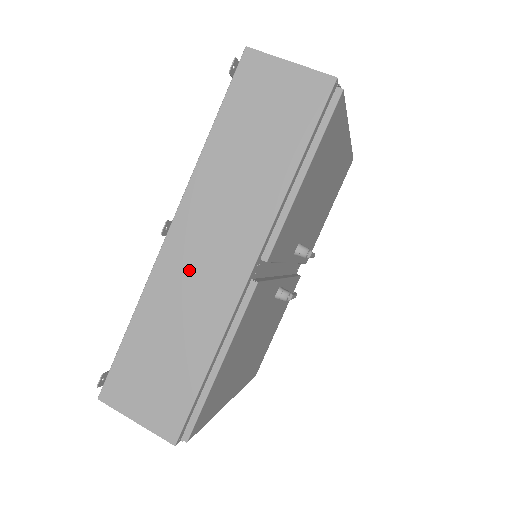
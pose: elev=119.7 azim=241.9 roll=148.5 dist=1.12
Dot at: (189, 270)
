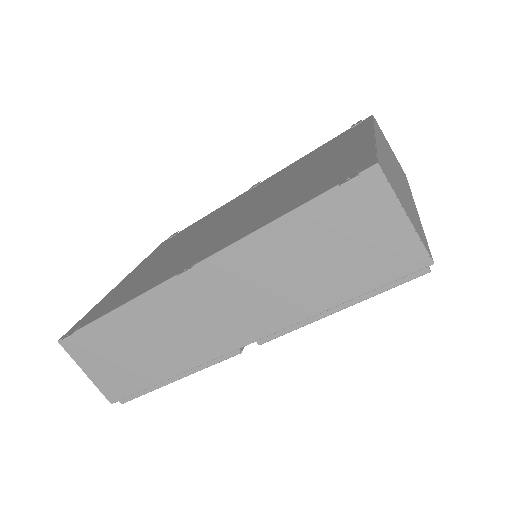
Dot at: (188, 311)
